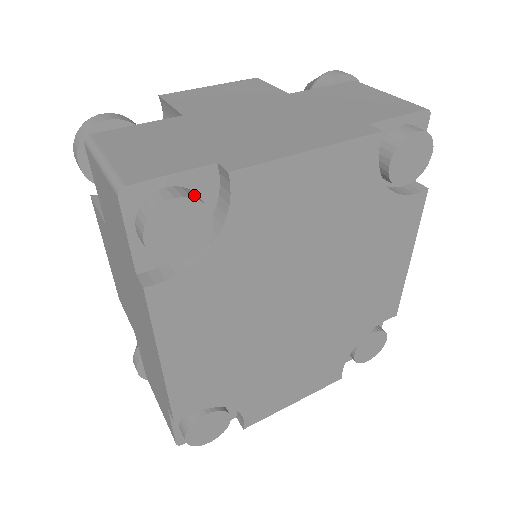
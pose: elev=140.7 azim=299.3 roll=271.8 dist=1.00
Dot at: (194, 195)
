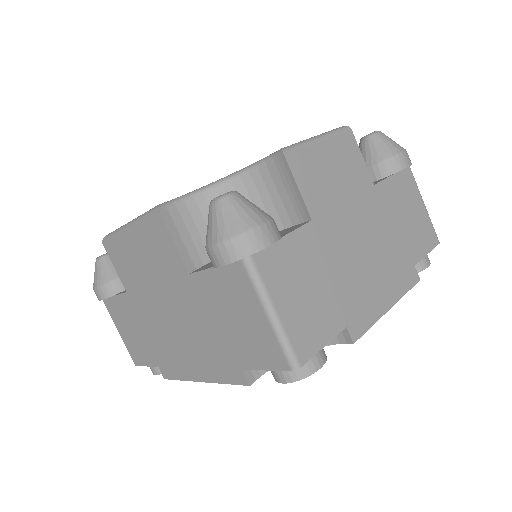
Dot at: (324, 352)
